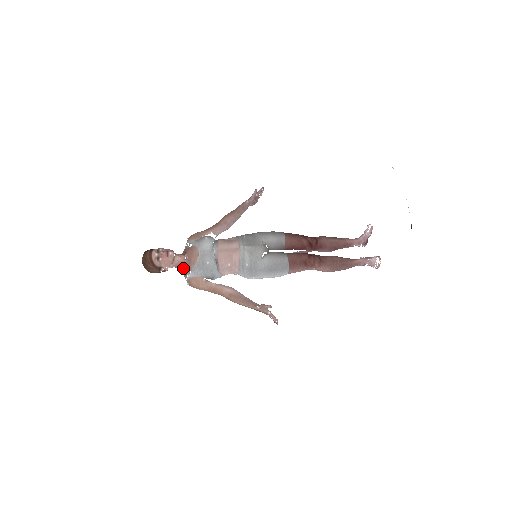
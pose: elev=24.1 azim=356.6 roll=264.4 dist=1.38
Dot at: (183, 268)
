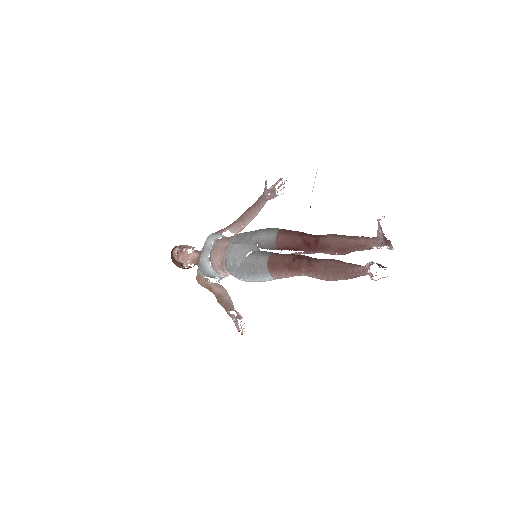
Dot at: occluded
